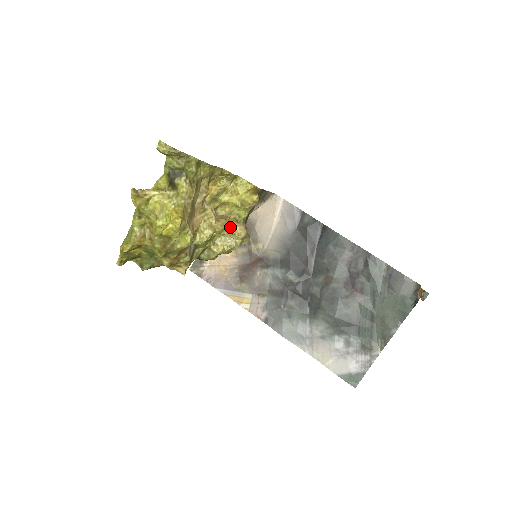
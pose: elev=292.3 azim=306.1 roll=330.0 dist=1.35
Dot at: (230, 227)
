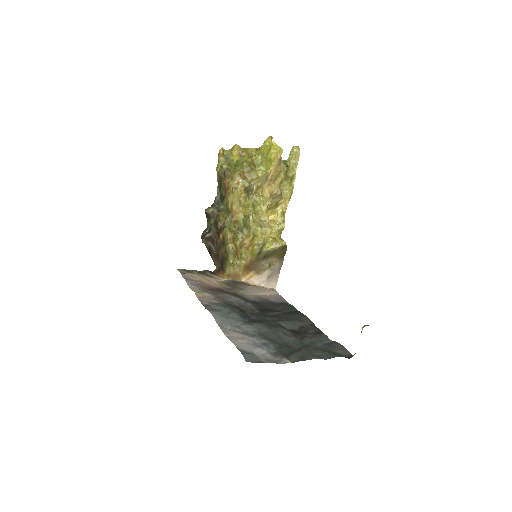
Dot at: (268, 220)
